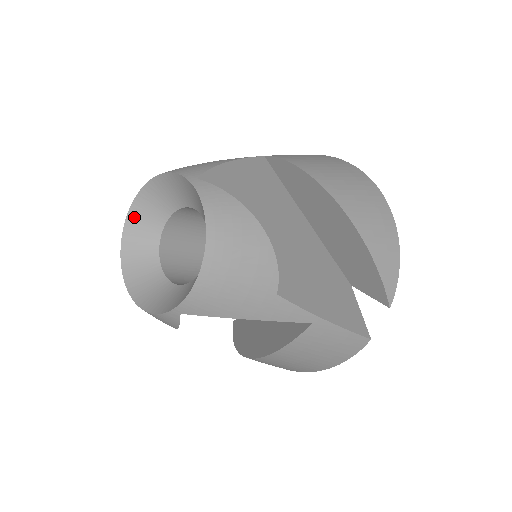
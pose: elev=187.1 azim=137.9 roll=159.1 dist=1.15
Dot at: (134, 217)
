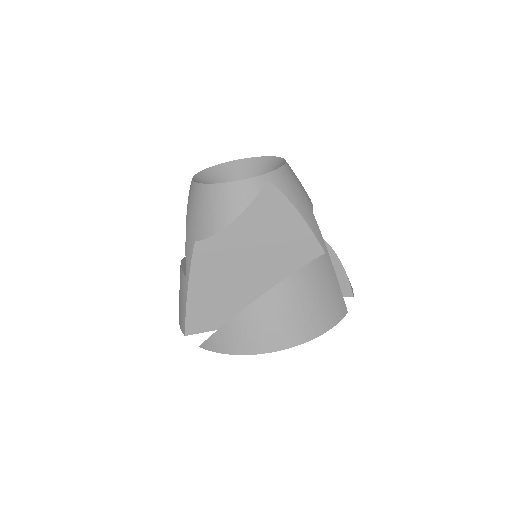
Dot at: (201, 176)
